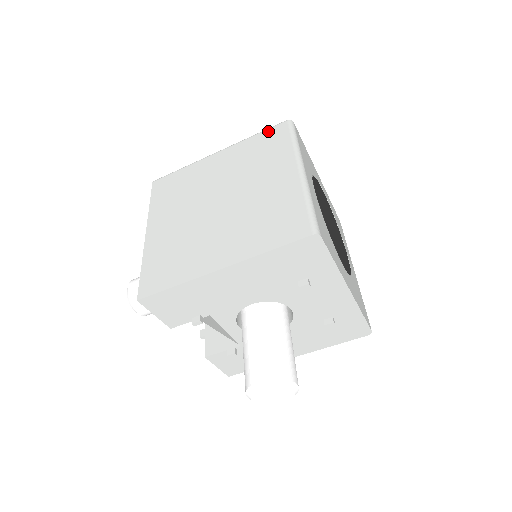
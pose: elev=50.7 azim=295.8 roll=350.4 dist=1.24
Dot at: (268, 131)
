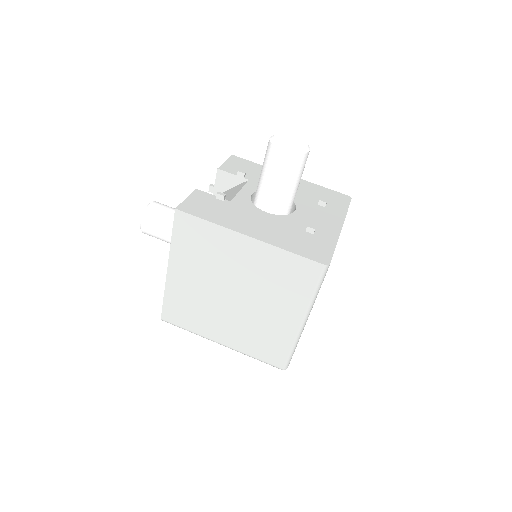
Dot at: occluded
